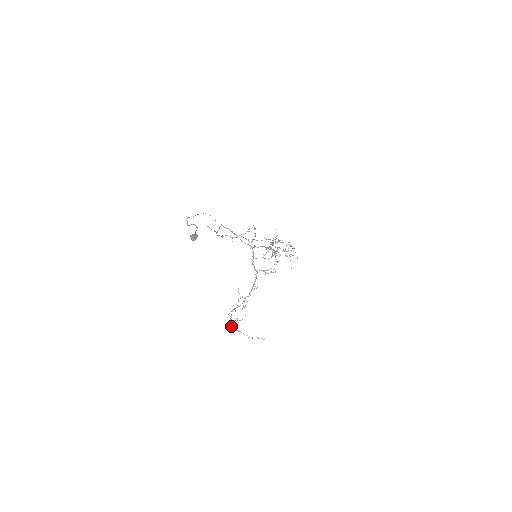
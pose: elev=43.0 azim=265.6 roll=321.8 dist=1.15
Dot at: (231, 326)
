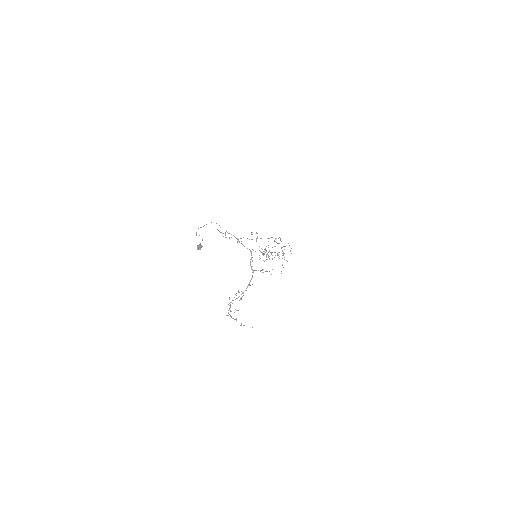
Dot at: (229, 314)
